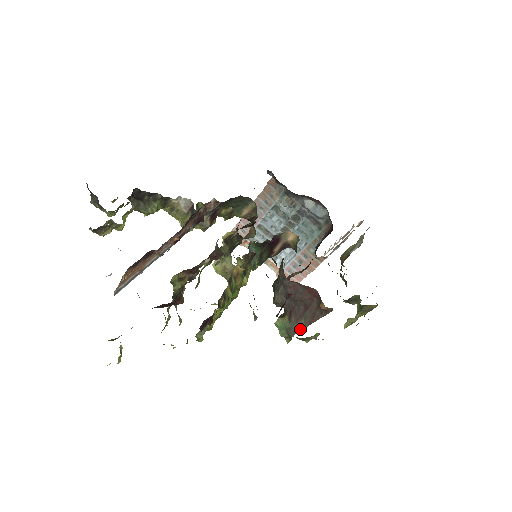
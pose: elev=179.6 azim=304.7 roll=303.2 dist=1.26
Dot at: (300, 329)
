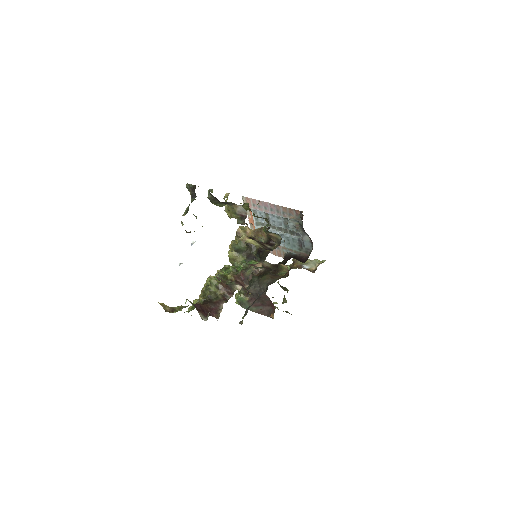
Dot at: (250, 310)
